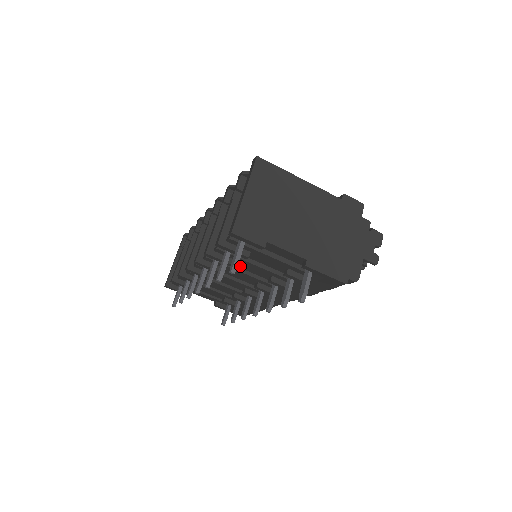
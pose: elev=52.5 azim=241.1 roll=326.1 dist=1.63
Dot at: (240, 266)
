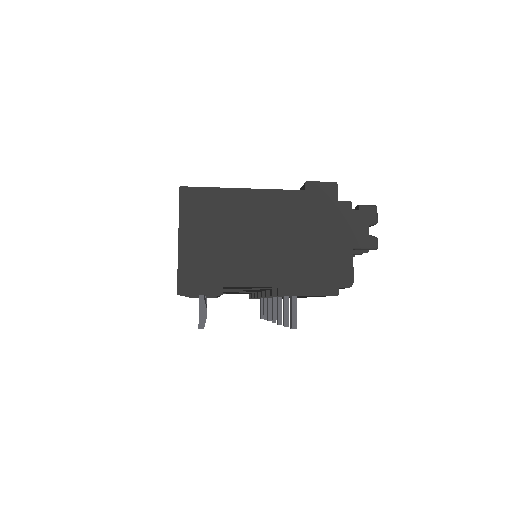
Dot at: occluded
